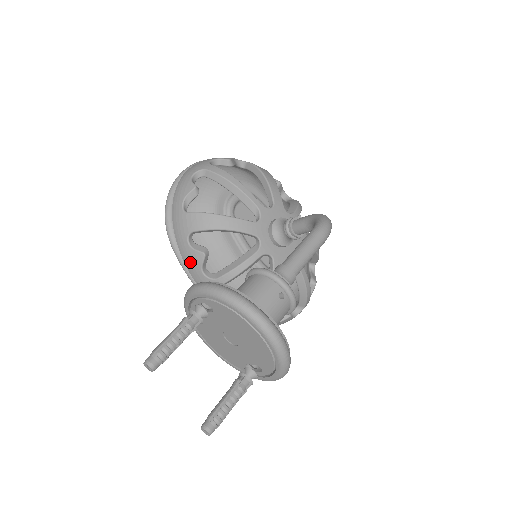
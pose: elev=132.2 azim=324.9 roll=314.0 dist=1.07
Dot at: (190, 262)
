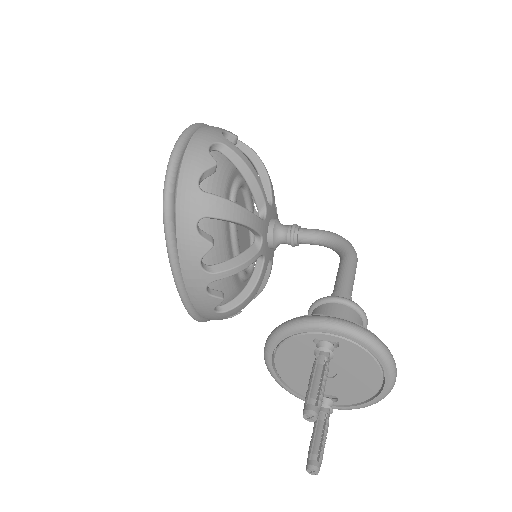
Dot at: (188, 249)
